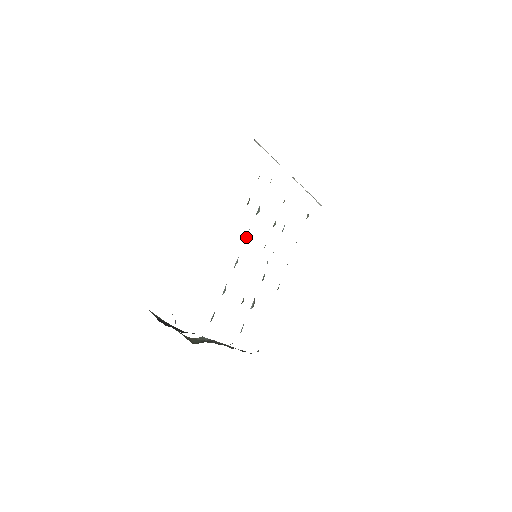
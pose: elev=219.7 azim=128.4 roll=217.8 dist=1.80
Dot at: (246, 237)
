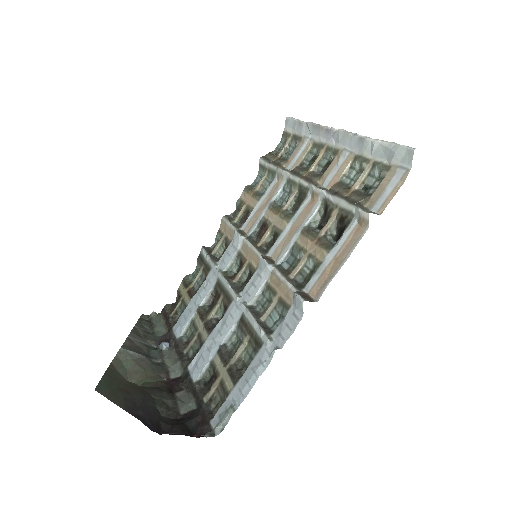
Dot at: (283, 258)
